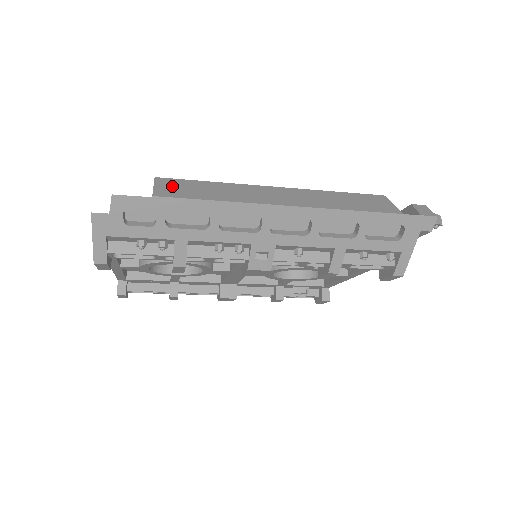
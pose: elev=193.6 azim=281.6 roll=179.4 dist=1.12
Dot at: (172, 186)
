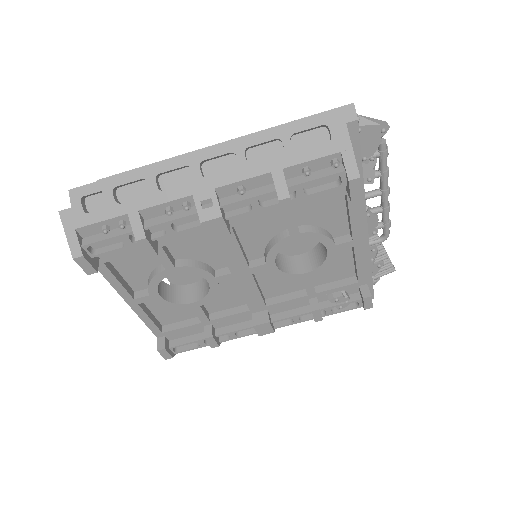
Dot at: occluded
